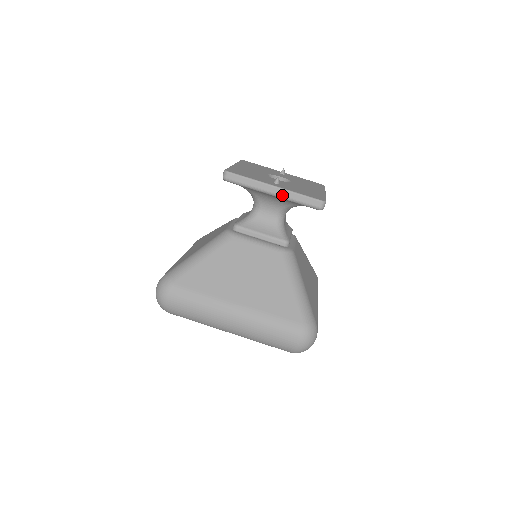
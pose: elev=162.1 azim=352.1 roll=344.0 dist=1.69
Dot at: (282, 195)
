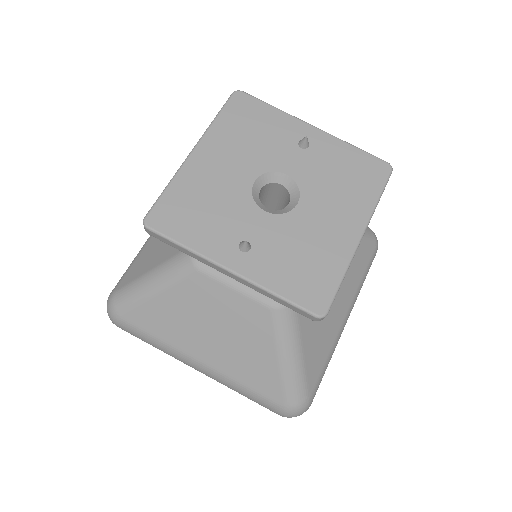
Dot at: (246, 285)
